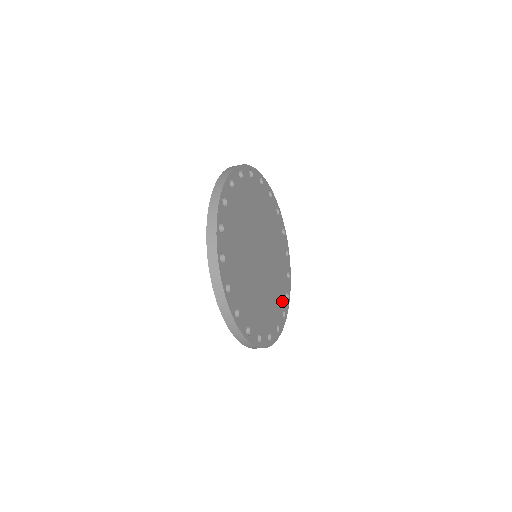
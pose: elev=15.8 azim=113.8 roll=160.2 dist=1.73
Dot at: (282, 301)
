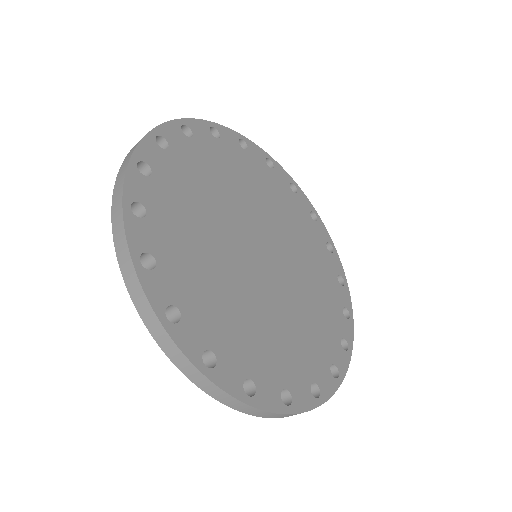
Dot at: (293, 374)
